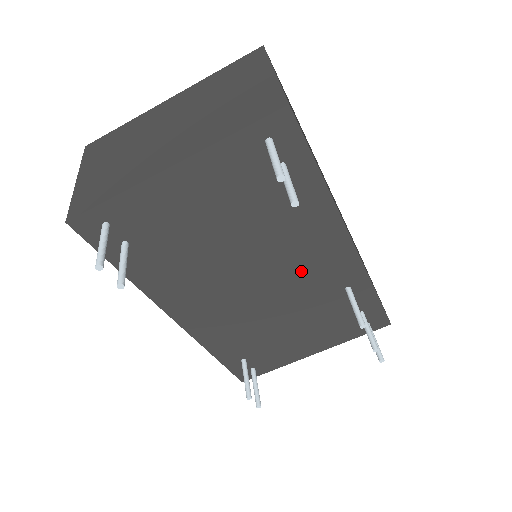
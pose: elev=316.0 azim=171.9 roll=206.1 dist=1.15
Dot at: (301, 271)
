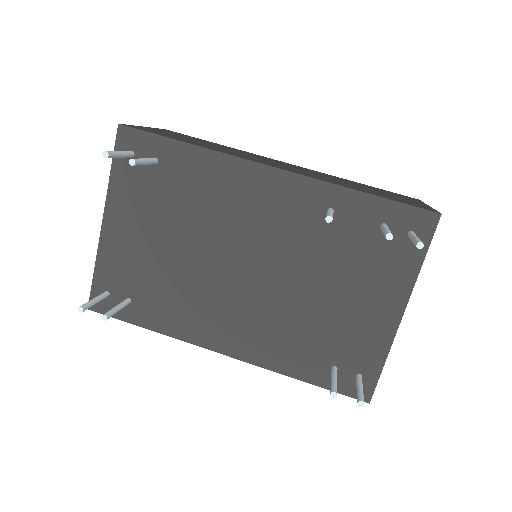
Dot at: (266, 228)
